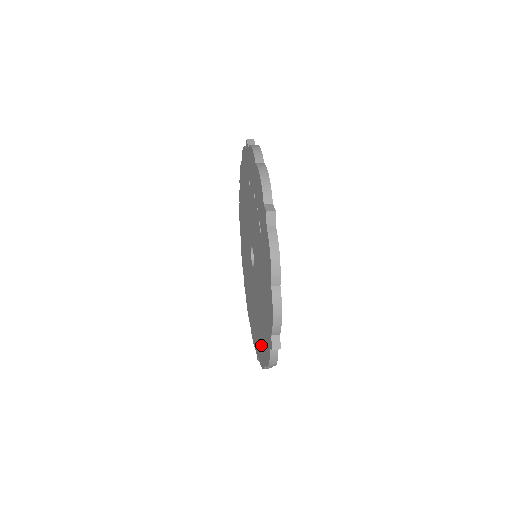
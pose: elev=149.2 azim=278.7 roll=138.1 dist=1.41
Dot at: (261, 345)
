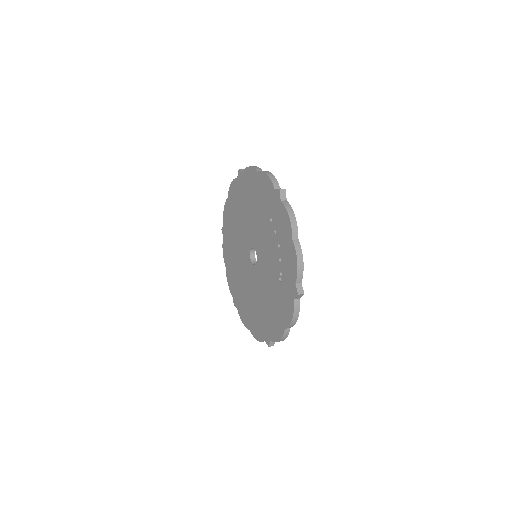
Dot at: (247, 314)
